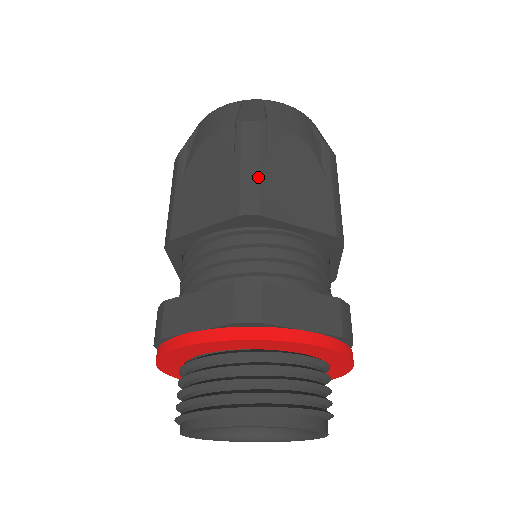
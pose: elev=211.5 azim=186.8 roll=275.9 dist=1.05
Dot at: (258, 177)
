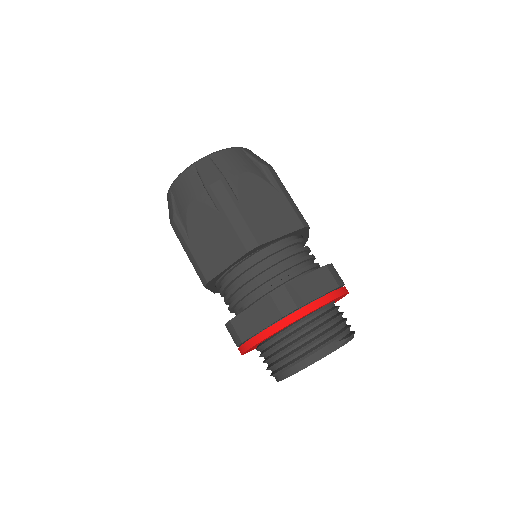
Dot at: (194, 259)
